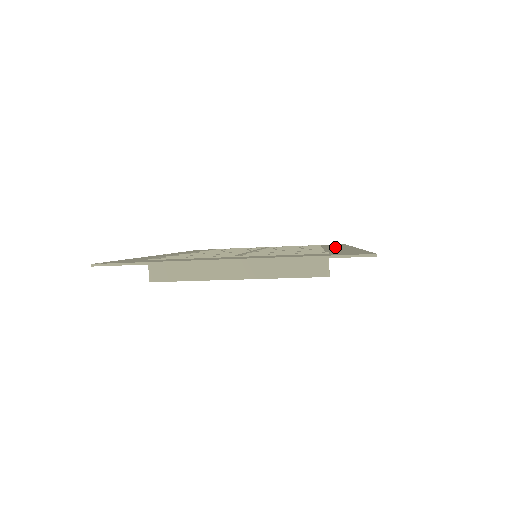
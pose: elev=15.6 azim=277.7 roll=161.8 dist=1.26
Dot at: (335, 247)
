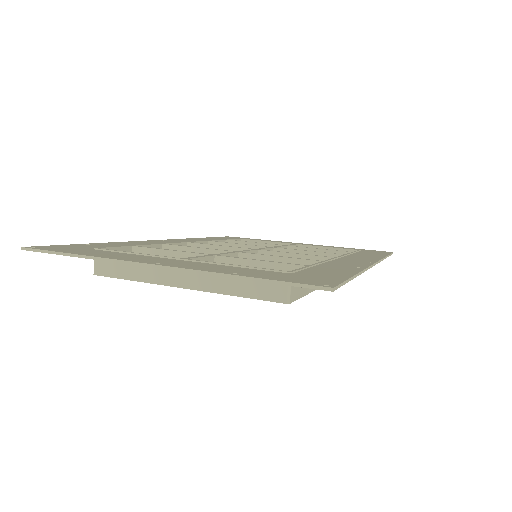
Dot at: (355, 258)
